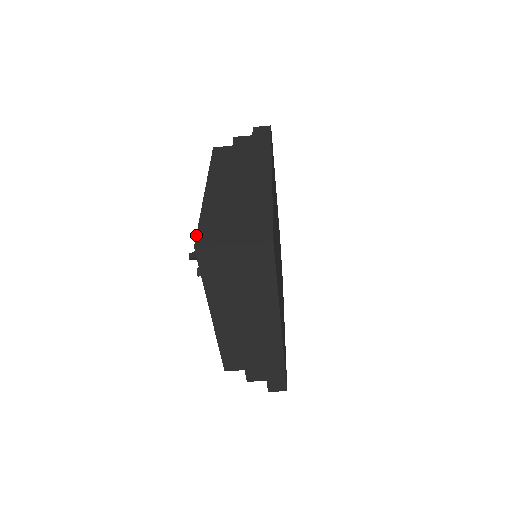
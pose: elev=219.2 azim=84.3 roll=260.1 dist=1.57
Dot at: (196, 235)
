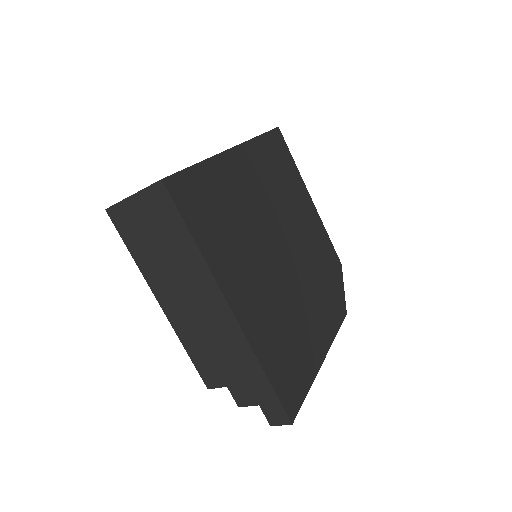
Dot at: occluded
